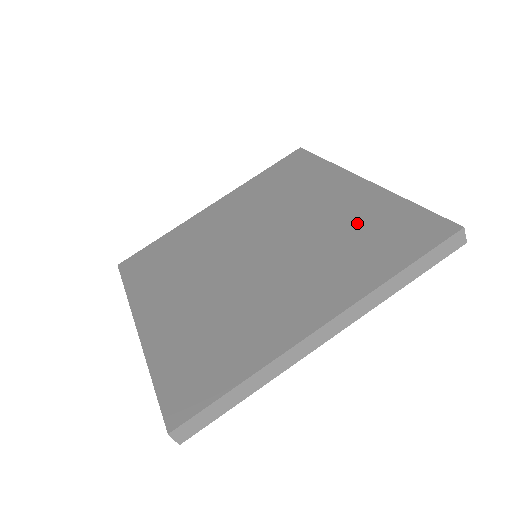
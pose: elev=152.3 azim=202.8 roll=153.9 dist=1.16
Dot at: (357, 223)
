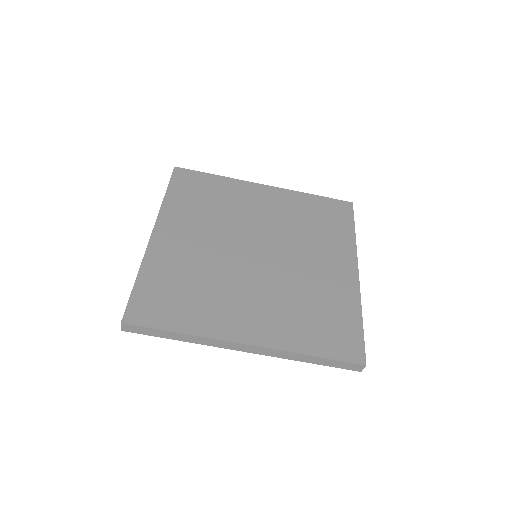
Dot at: (324, 300)
